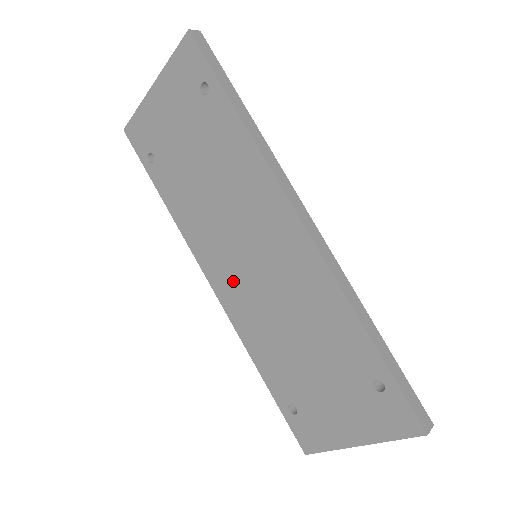
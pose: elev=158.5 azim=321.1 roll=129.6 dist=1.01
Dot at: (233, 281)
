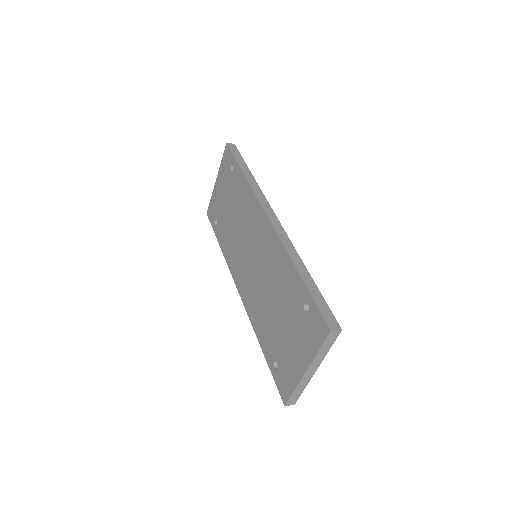
Dot at: (246, 279)
